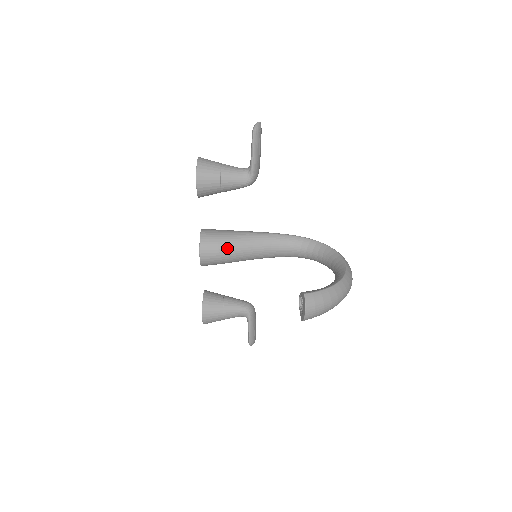
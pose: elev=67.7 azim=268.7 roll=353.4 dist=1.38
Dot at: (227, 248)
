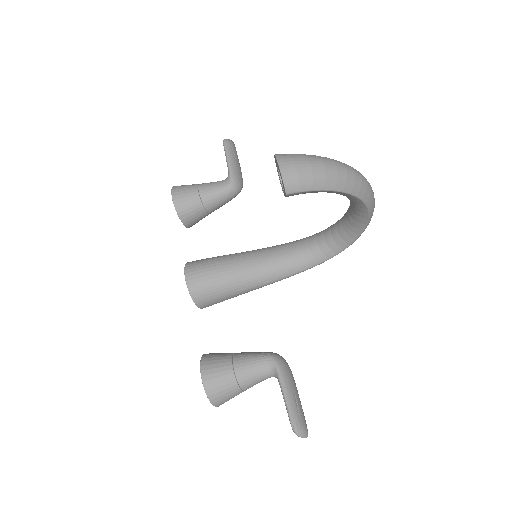
Dot at: (220, 262)
